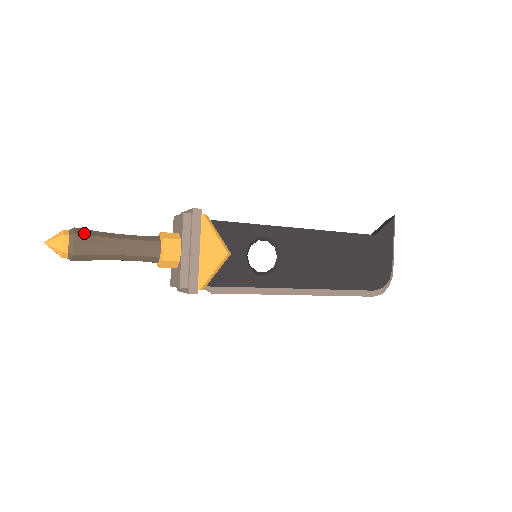
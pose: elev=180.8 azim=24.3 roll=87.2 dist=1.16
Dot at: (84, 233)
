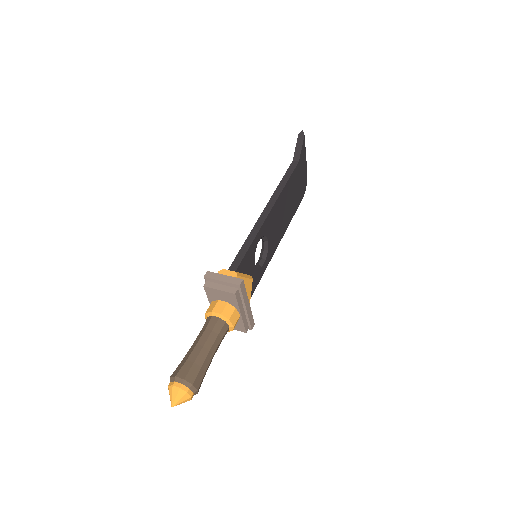
Dot at: (194, 376)
